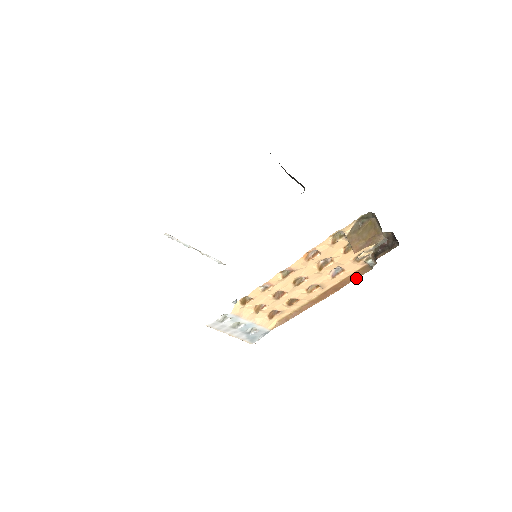
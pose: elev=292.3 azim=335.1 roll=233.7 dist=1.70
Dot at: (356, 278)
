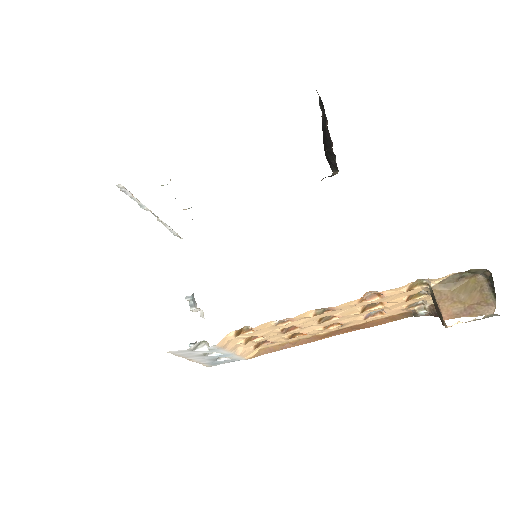
Dot at: (387, 322)
